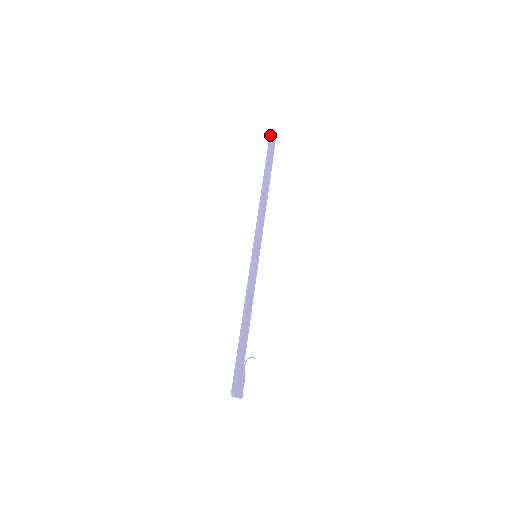
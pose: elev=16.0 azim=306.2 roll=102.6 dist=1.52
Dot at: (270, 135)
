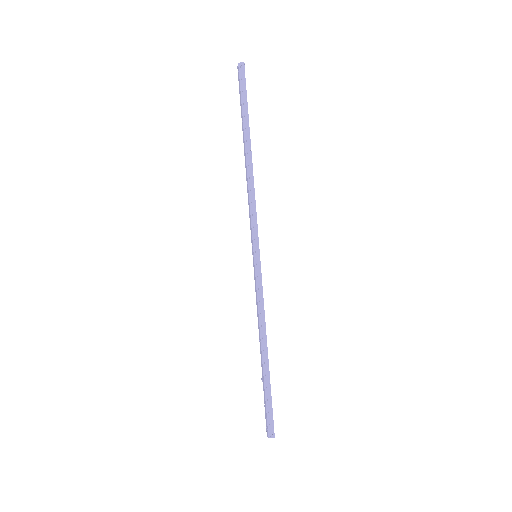
Dot at: (240, 62)
